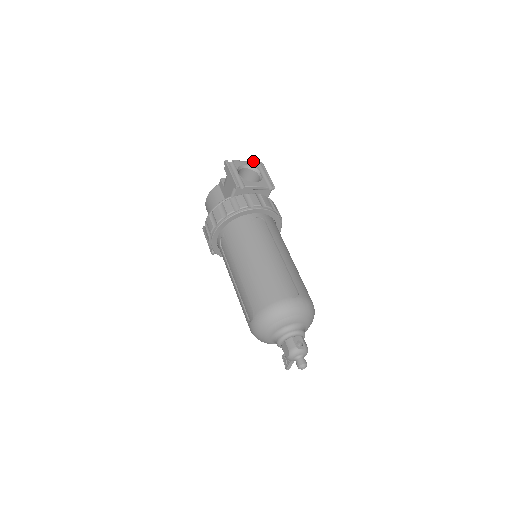
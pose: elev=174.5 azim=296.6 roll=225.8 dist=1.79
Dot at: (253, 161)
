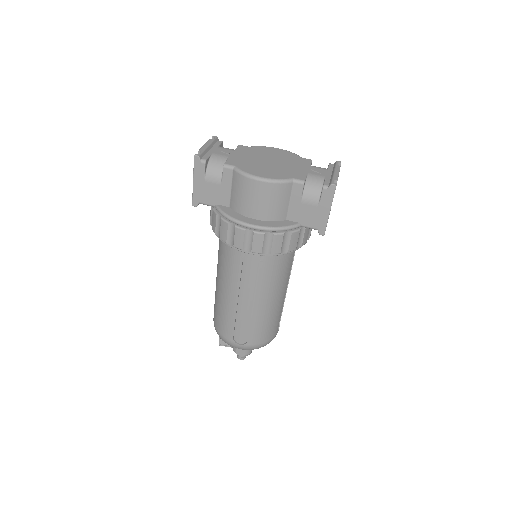
Dot at: occluded
